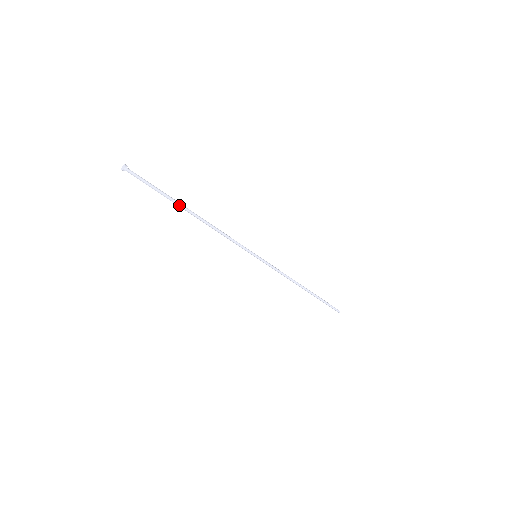
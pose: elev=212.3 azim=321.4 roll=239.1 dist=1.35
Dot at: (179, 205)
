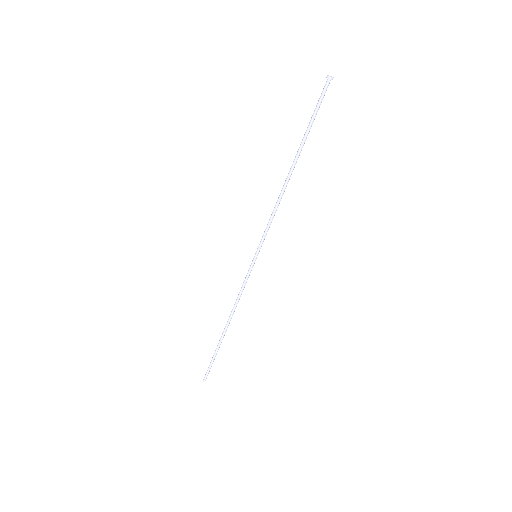
Dot at: occluded
